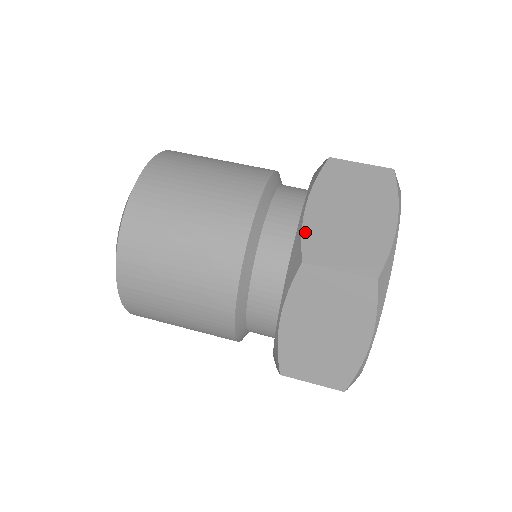
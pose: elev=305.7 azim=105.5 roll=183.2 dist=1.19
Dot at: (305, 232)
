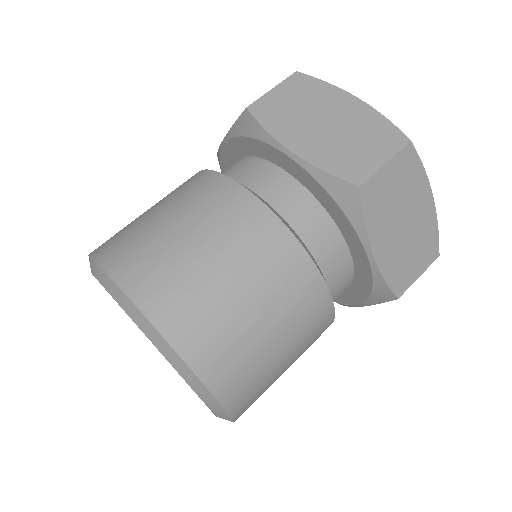
Dot at: (387, 278)
